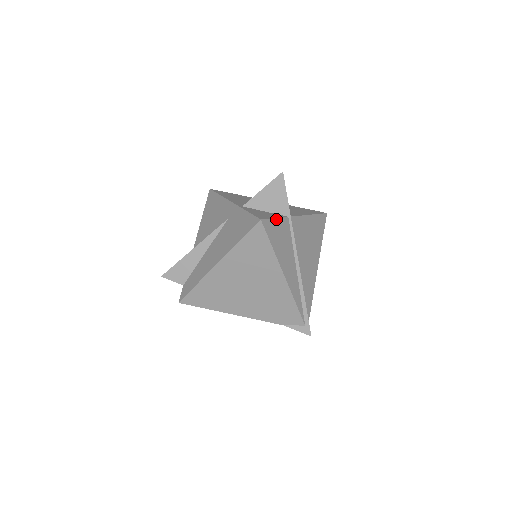
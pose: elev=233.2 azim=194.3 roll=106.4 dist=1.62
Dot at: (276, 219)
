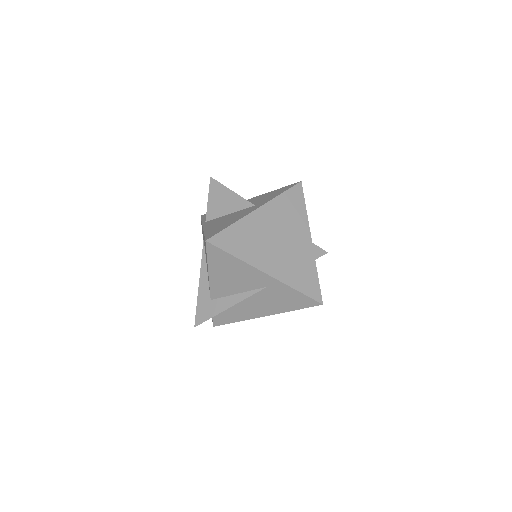
Dot at: (318, 280)
